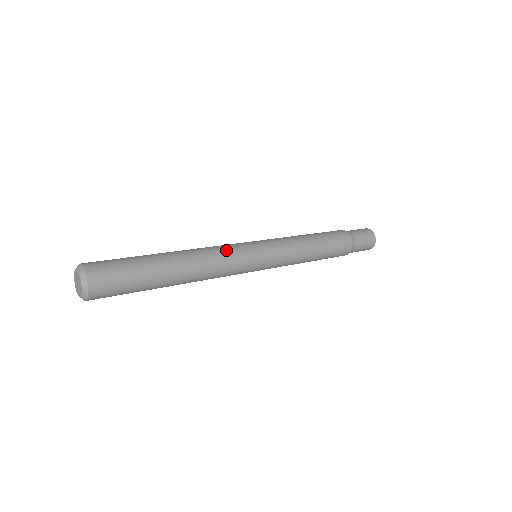
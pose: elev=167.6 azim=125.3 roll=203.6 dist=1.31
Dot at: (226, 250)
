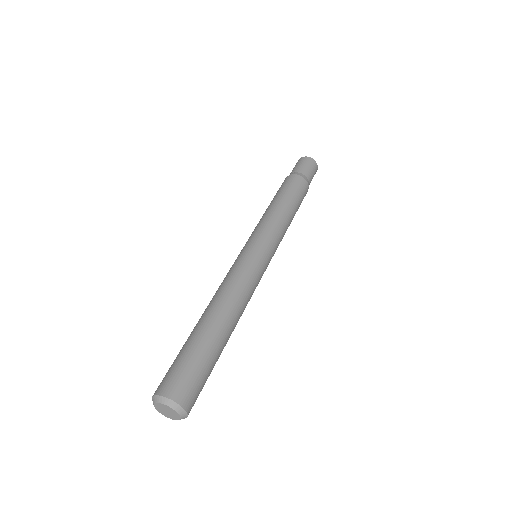
Dot at: (238, 274)
